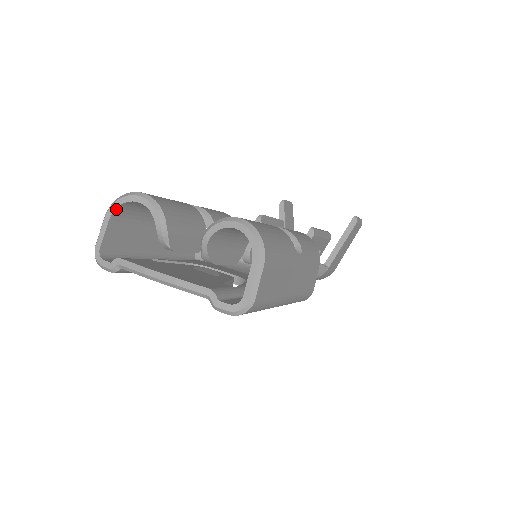
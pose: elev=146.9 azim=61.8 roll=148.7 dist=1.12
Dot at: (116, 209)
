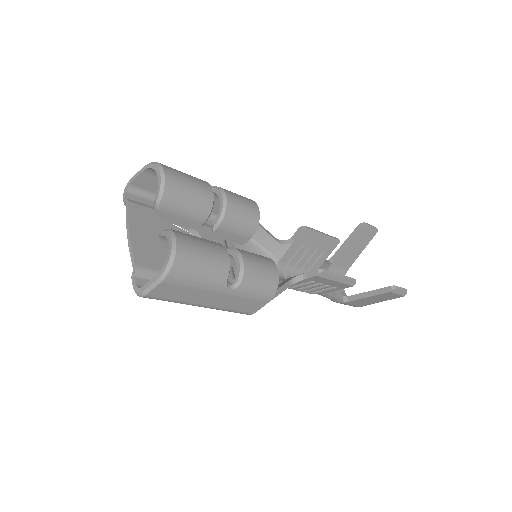
Dot at: (149, 168)
